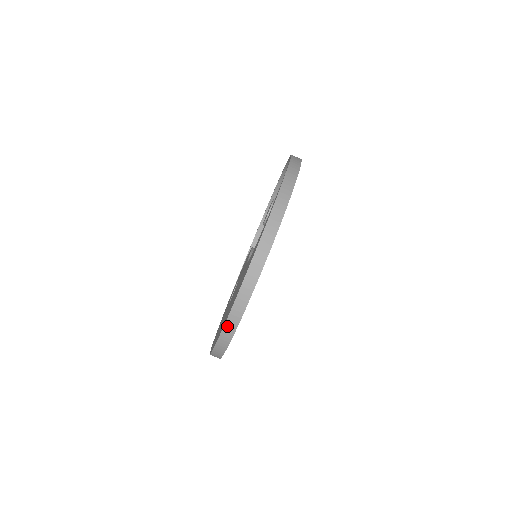
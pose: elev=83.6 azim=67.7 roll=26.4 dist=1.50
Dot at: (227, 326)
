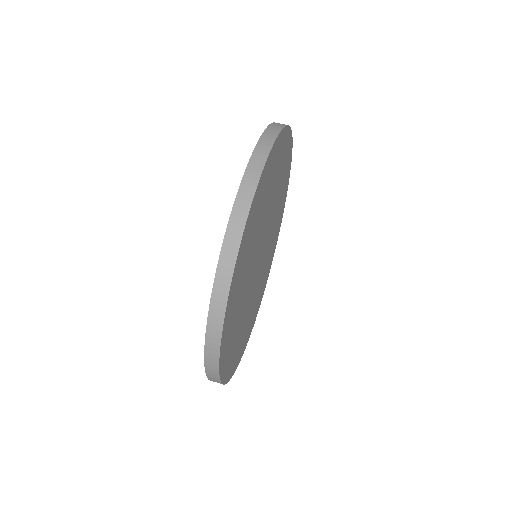
Dot at: (248, 174)
